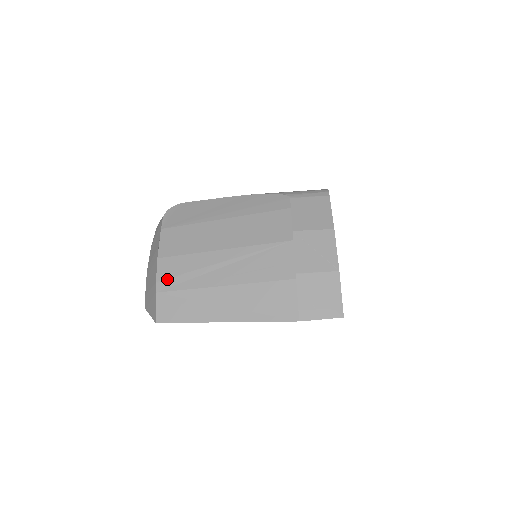
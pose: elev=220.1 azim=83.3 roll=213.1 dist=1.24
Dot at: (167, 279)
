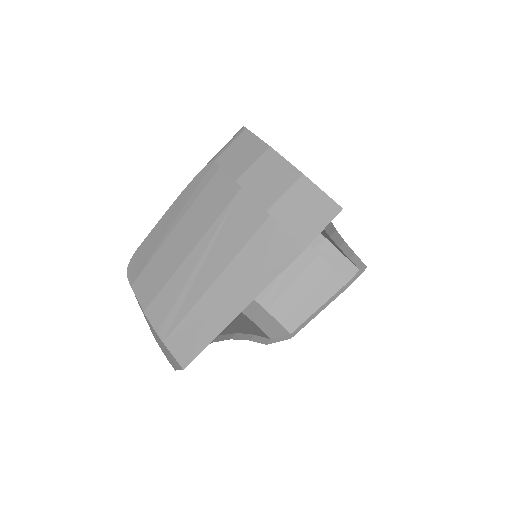
Dot at: (163, 322)
